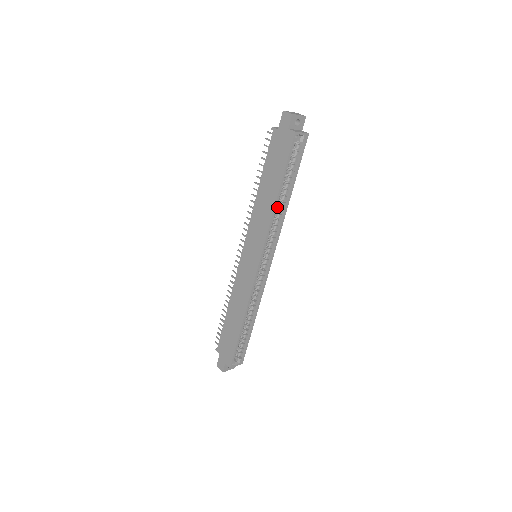
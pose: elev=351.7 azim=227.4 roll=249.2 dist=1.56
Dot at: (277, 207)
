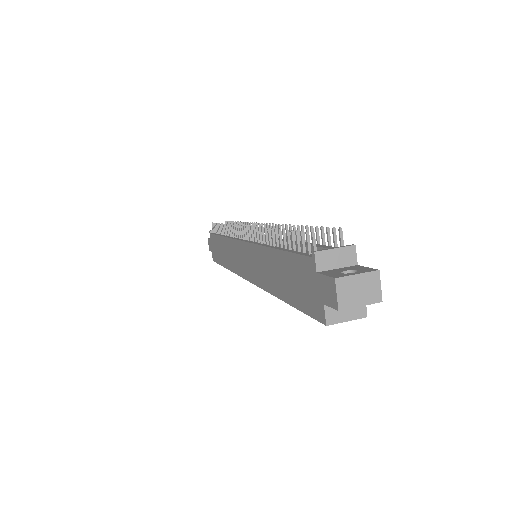
Dot at: occluded
